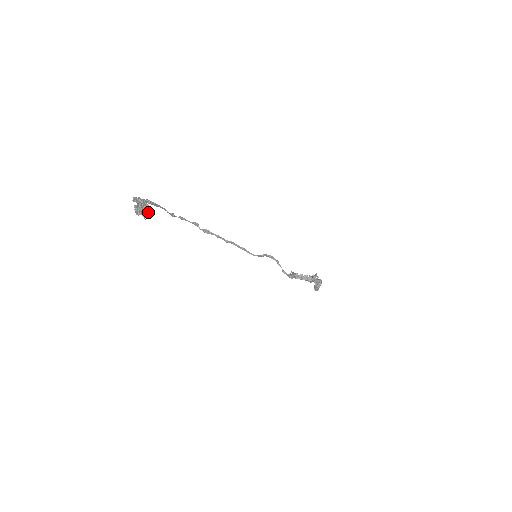
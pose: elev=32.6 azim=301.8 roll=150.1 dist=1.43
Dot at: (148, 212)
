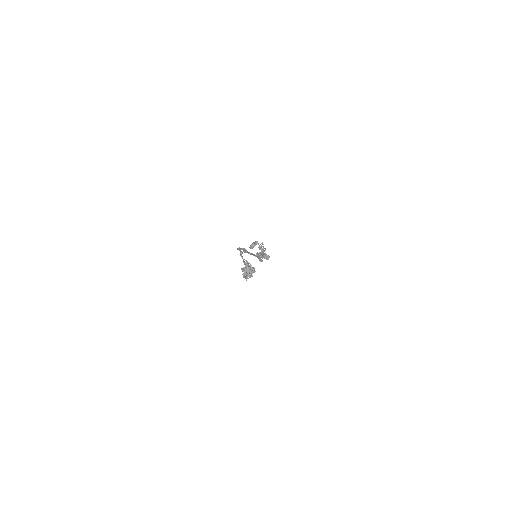
Dot at: occluded
